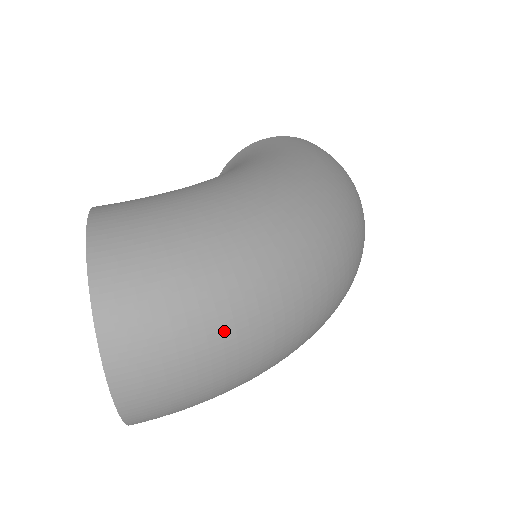
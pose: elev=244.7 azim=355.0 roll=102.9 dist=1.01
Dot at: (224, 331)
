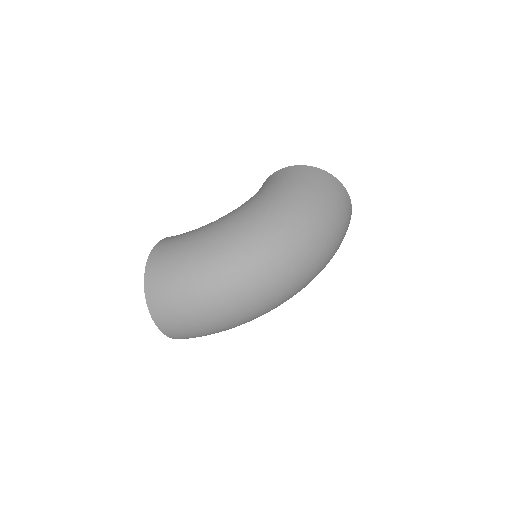
Dot at: (198, 309)
